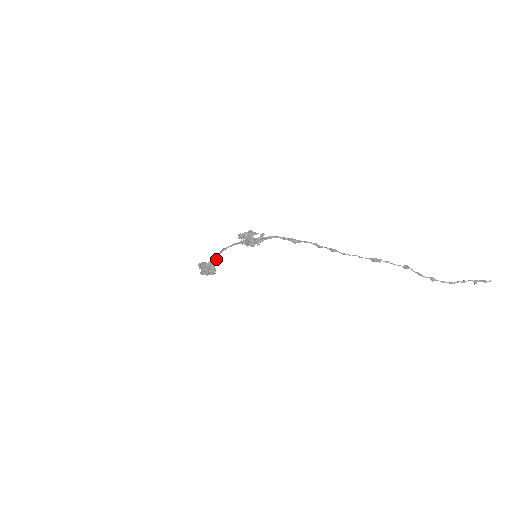
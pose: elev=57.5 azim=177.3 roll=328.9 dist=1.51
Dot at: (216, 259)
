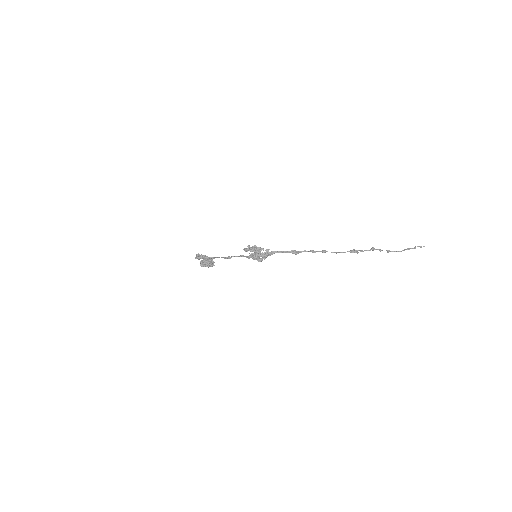
Dot at: (216, 257)
